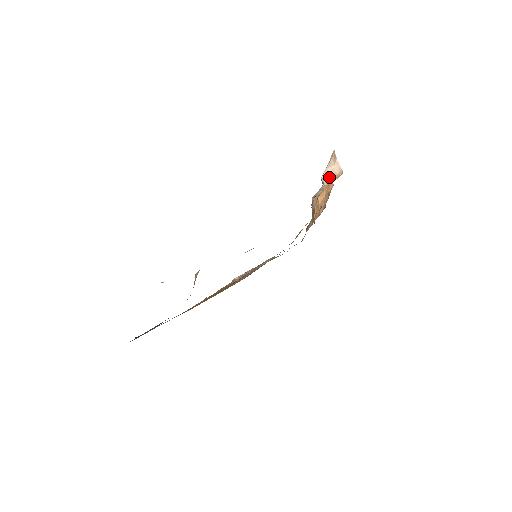
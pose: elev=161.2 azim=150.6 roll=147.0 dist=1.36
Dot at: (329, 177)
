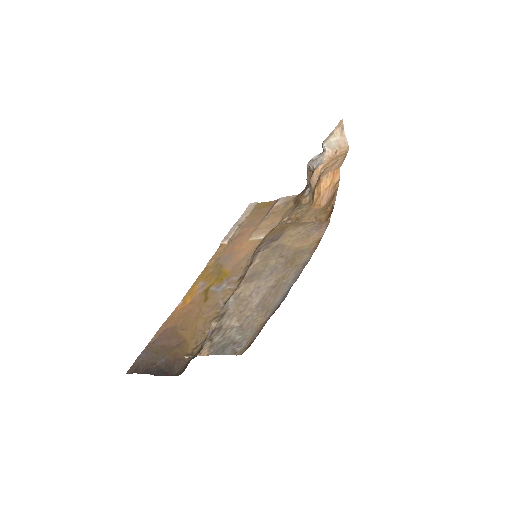
Dot at: (332, 147)
